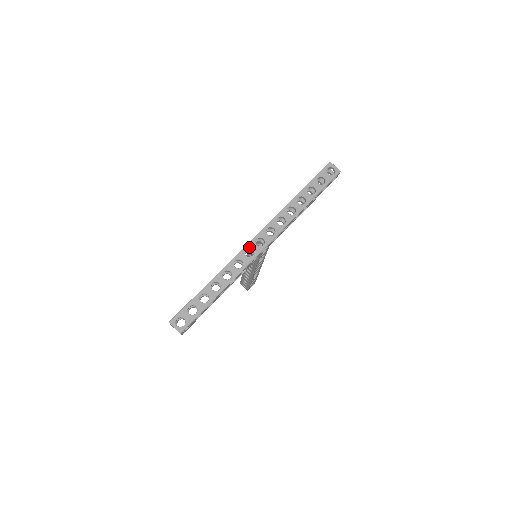
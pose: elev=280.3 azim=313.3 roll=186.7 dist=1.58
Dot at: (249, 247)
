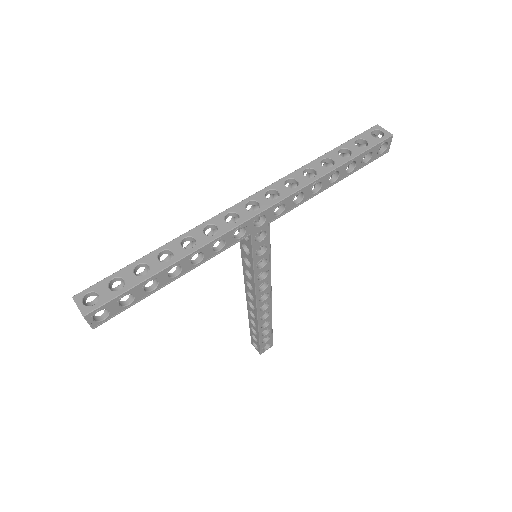
Dot at: (233, 210)
